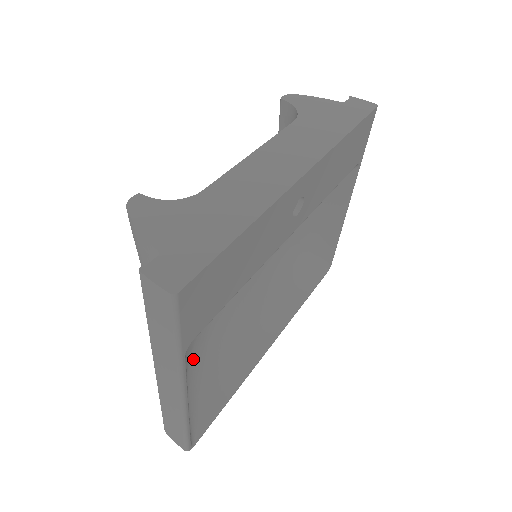
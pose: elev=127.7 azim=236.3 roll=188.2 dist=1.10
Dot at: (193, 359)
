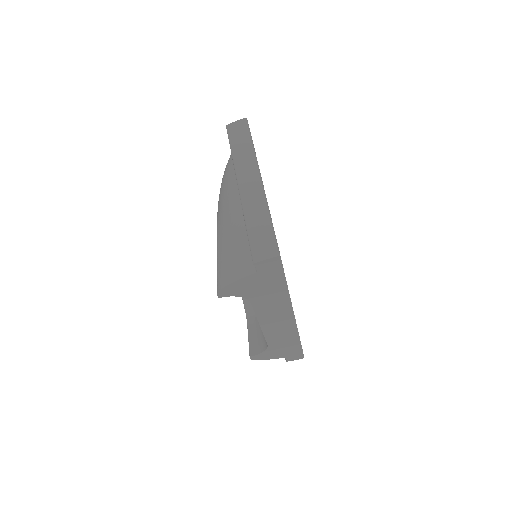
Dot at: occluded
